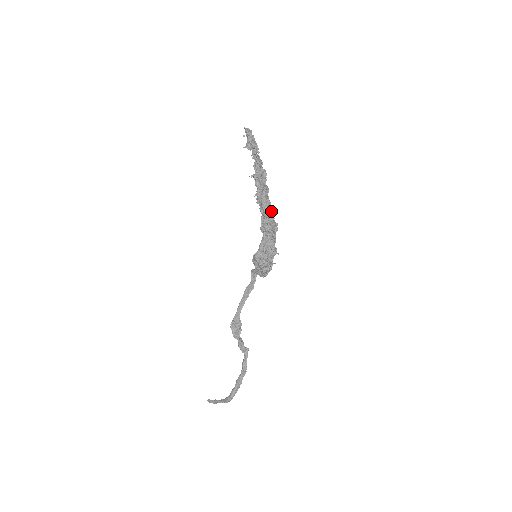
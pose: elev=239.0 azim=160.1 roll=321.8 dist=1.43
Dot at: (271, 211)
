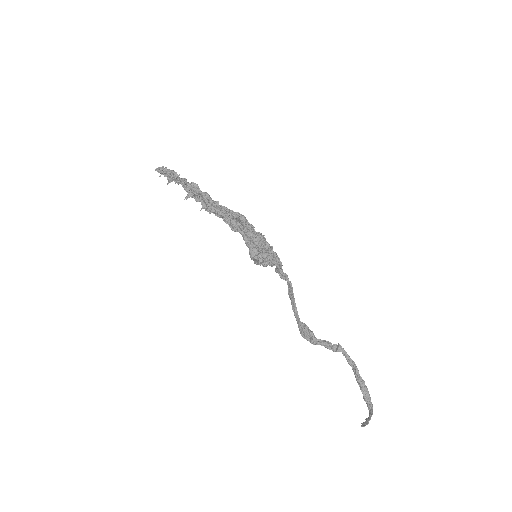
Dot at: (224, 208)
